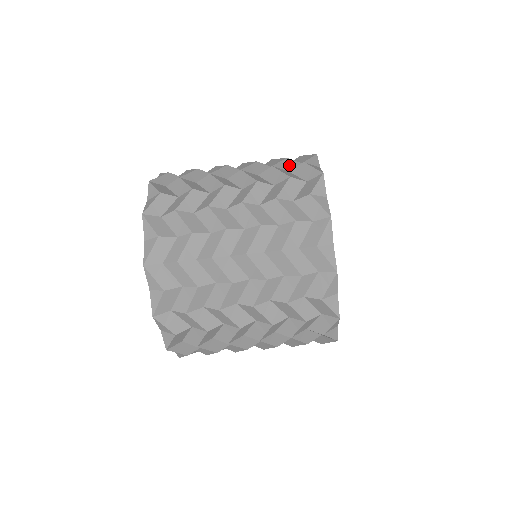
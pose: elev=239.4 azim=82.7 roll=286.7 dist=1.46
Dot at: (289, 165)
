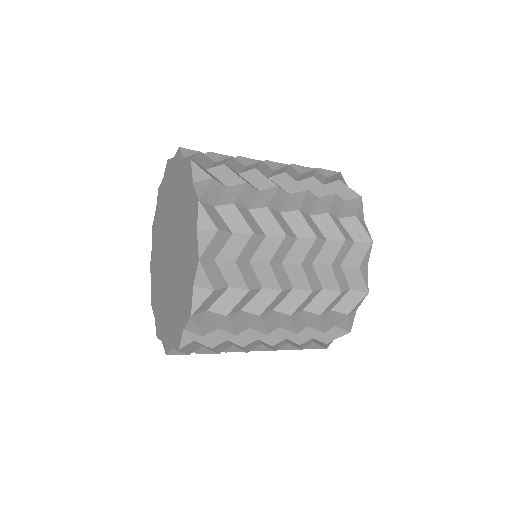
Dot at: (321, 178)
